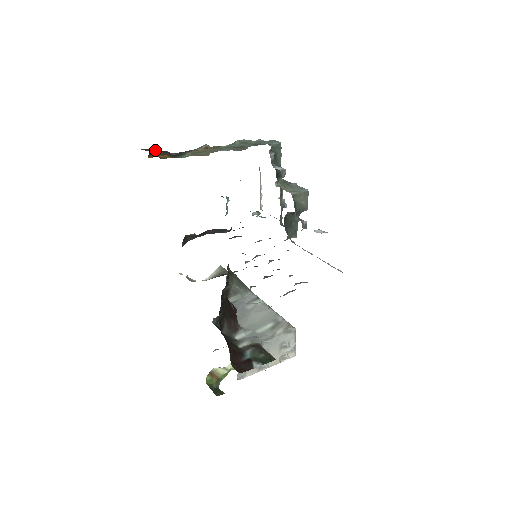
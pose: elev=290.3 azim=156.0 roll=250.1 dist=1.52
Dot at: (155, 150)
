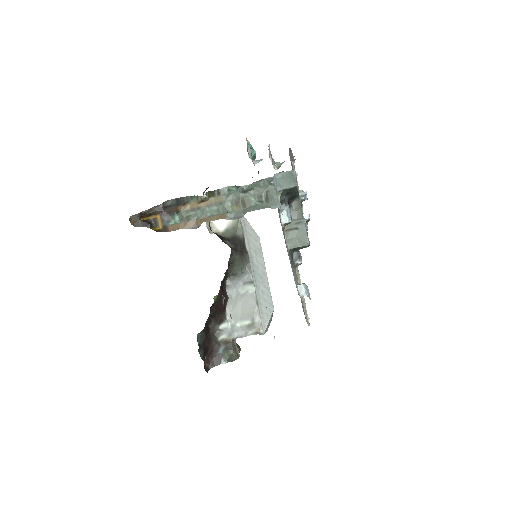
Dot at: (146, 212)
